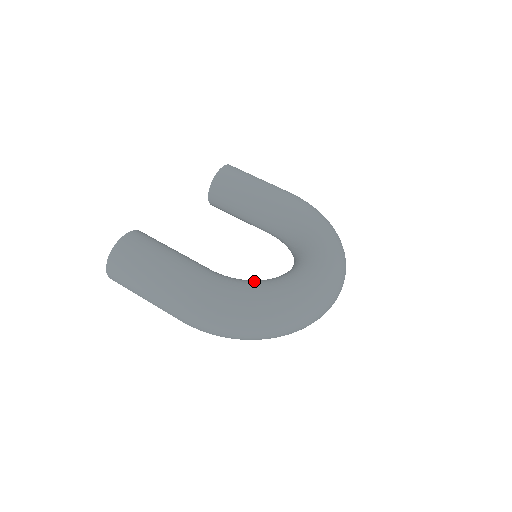
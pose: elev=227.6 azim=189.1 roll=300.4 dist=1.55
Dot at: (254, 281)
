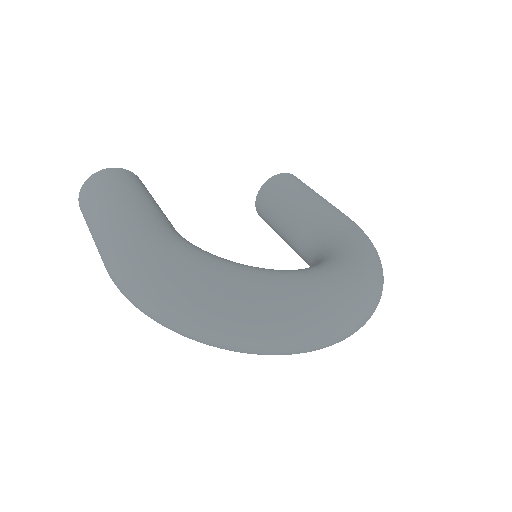
Dot at: occluded
